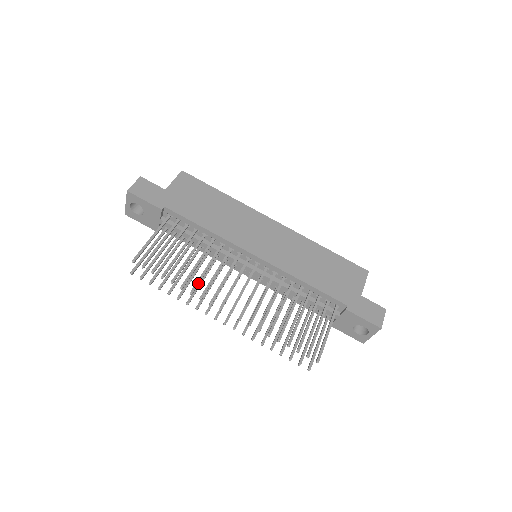
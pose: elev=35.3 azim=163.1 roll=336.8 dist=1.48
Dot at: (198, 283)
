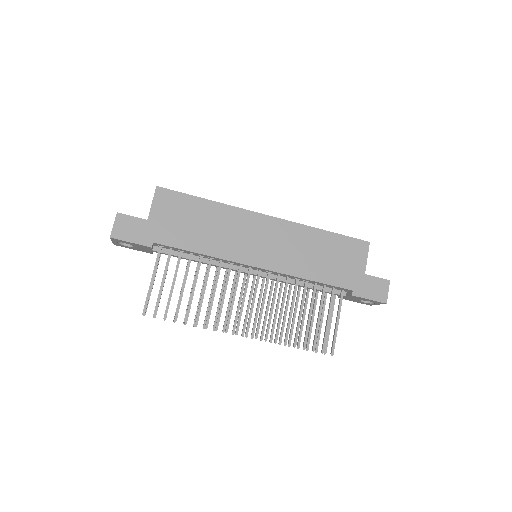
Dot at: (209, 315)
